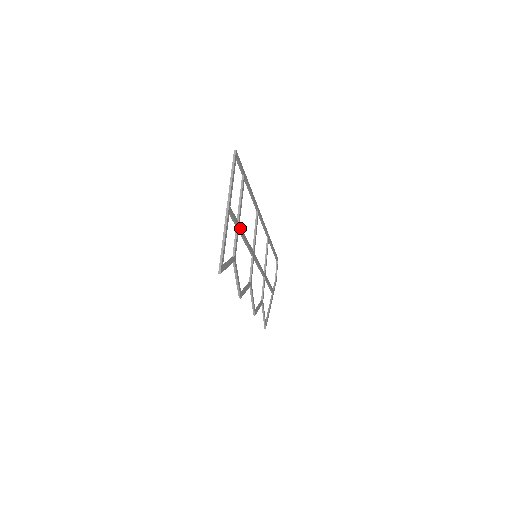
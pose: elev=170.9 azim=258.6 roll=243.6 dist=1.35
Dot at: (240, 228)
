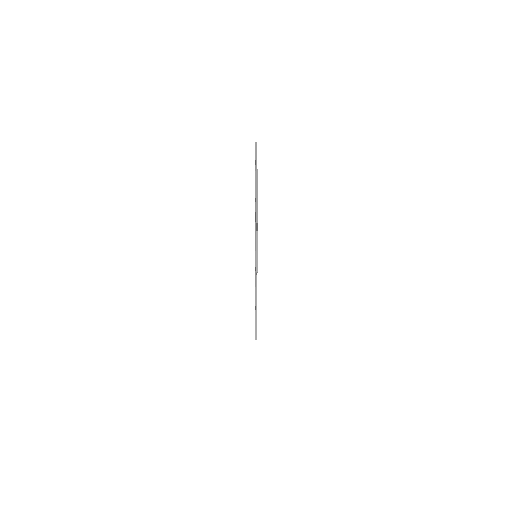
Dot at: occluded
